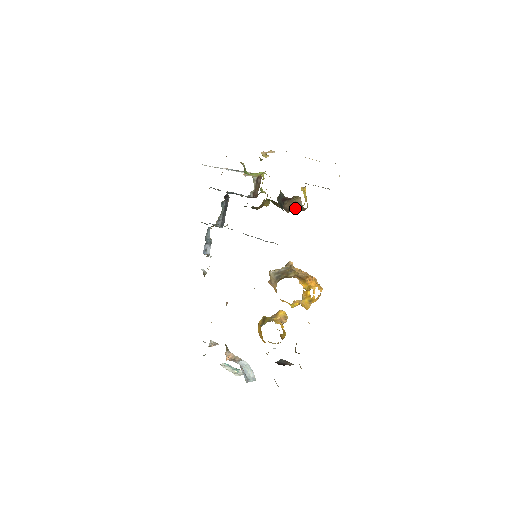
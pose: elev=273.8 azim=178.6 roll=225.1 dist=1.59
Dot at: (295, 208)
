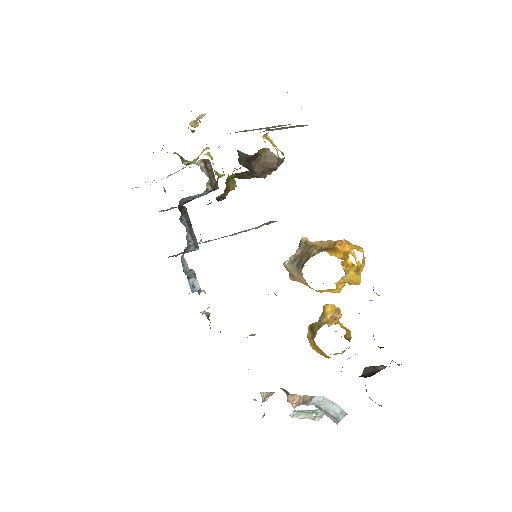
Dot at: (269, 166)
